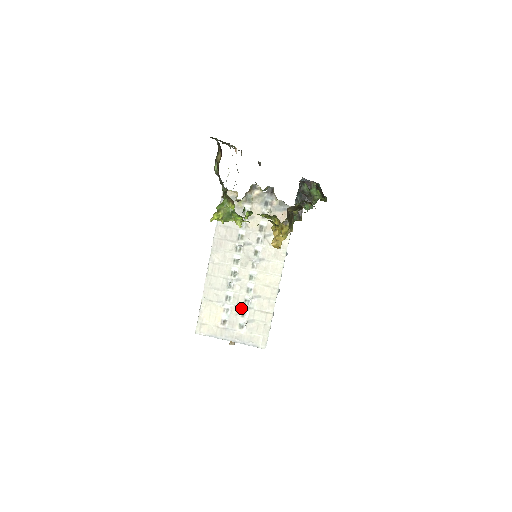
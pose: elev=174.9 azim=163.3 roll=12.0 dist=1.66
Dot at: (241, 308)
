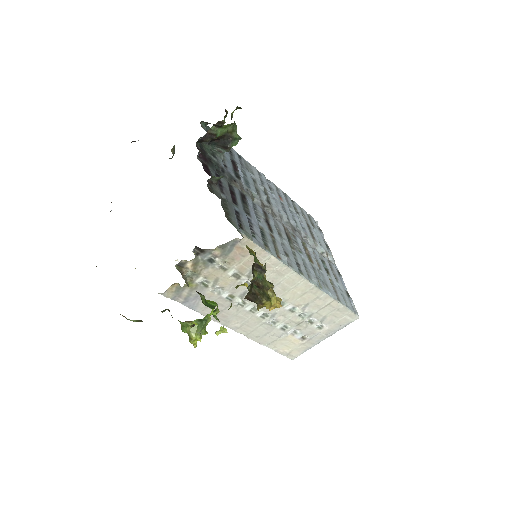
Dot at: (303, 322)
